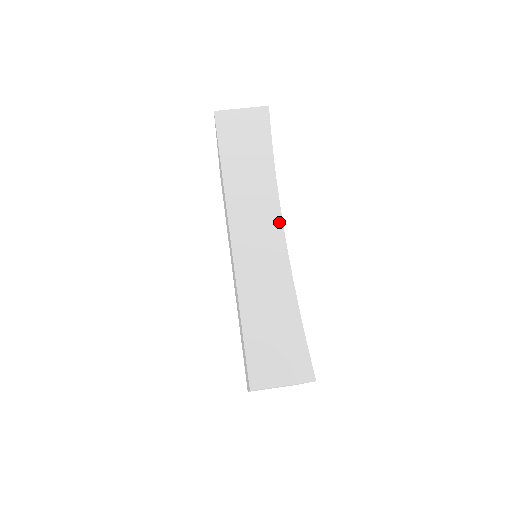
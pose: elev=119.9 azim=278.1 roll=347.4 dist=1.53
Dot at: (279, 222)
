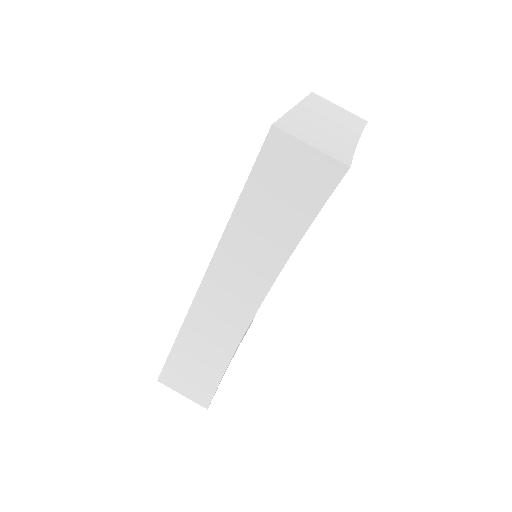
Dot at: (258, 301)
